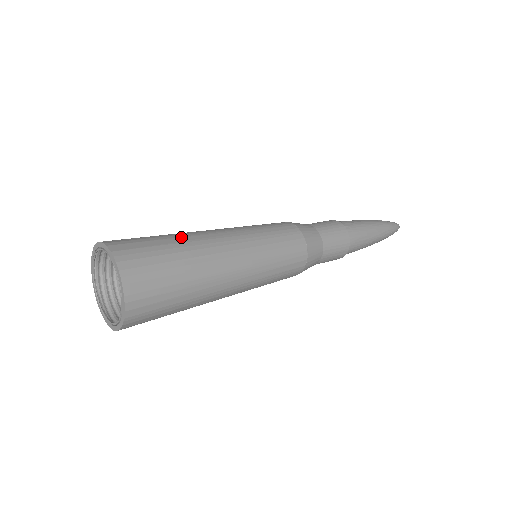
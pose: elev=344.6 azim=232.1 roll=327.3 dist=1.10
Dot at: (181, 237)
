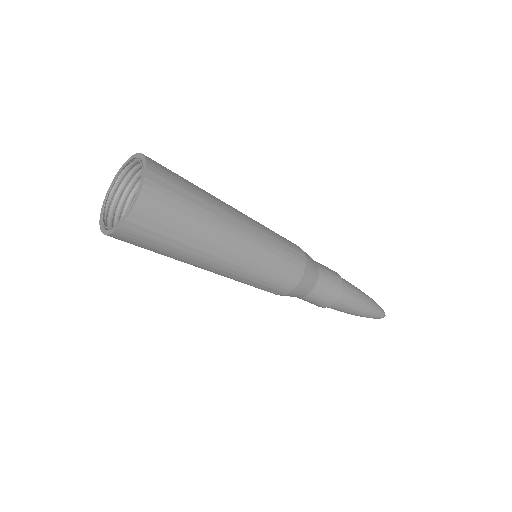
Dot at: occluded
